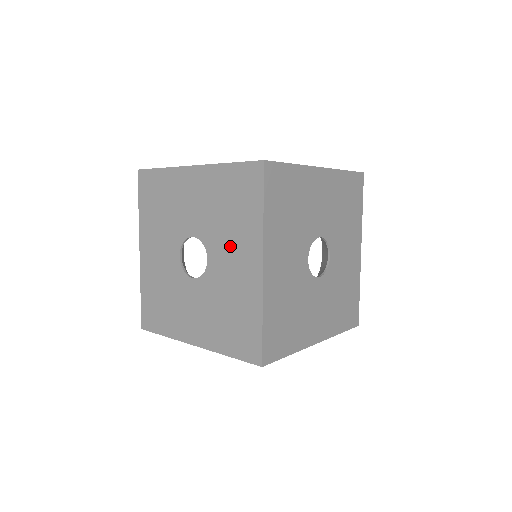
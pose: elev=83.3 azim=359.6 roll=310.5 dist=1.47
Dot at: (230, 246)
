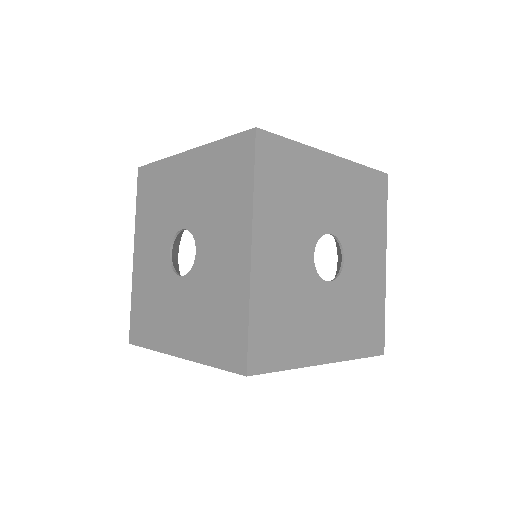
Dot at: (219, 232)
